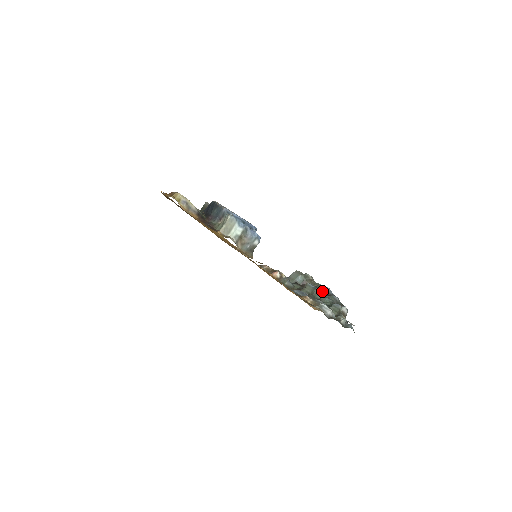
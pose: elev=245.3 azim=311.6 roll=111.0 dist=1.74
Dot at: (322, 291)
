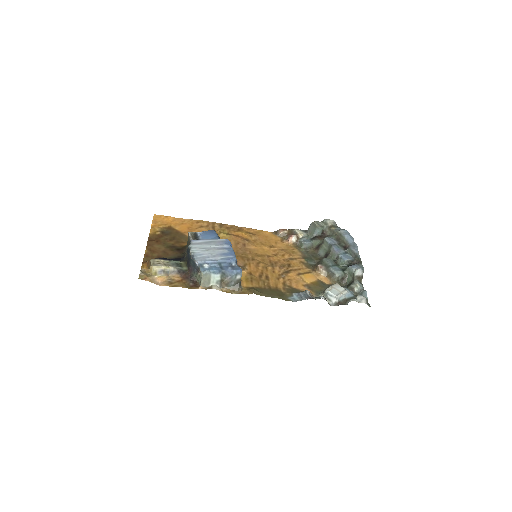
Dot at: (340, 244)
